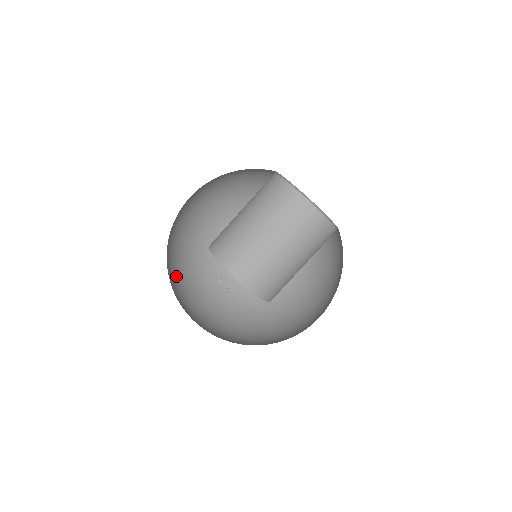
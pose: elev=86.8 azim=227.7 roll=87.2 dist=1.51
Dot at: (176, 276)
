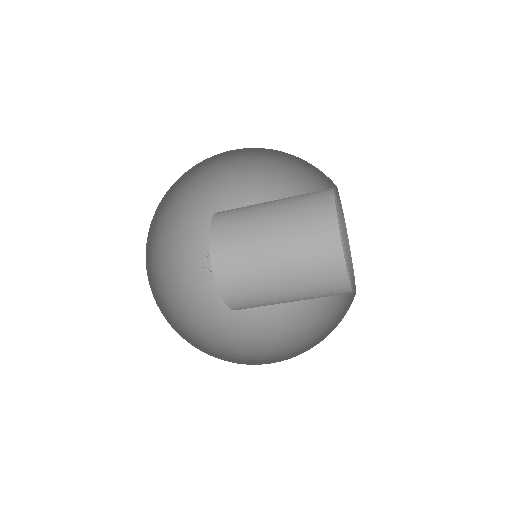
Dot at: (183, 229)
